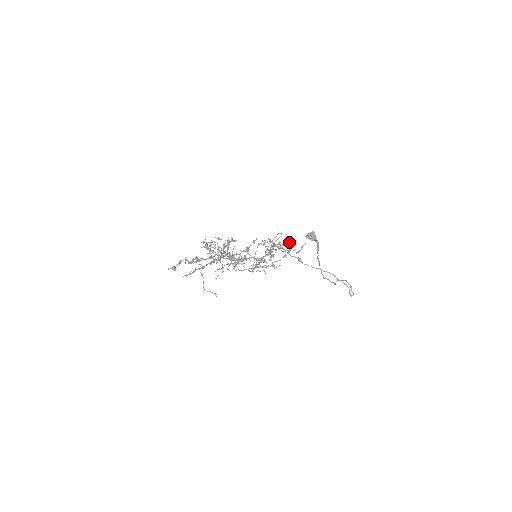
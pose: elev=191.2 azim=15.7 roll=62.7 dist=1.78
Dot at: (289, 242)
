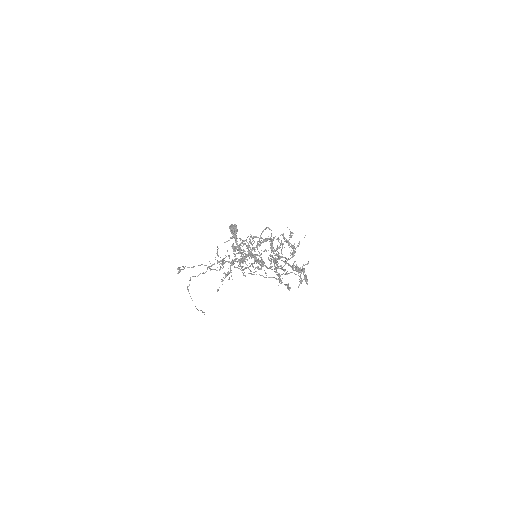
Dot at: occluded
